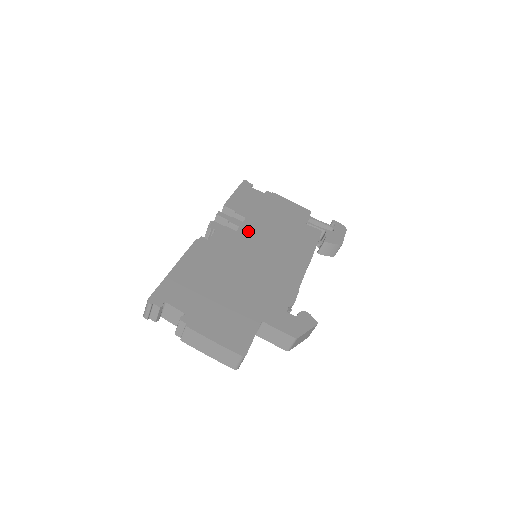
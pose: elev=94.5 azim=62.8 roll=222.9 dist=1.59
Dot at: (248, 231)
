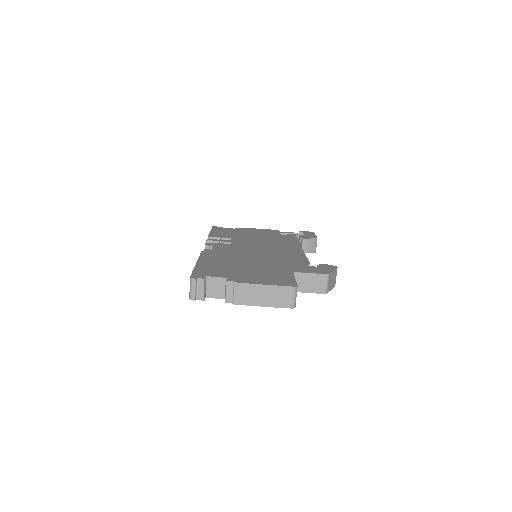
Dot at: (239, 243)
